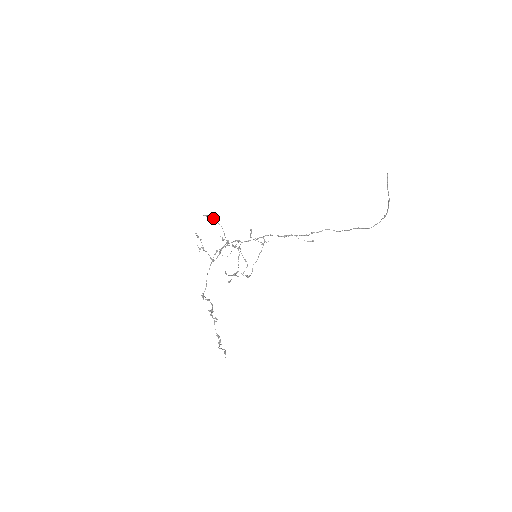
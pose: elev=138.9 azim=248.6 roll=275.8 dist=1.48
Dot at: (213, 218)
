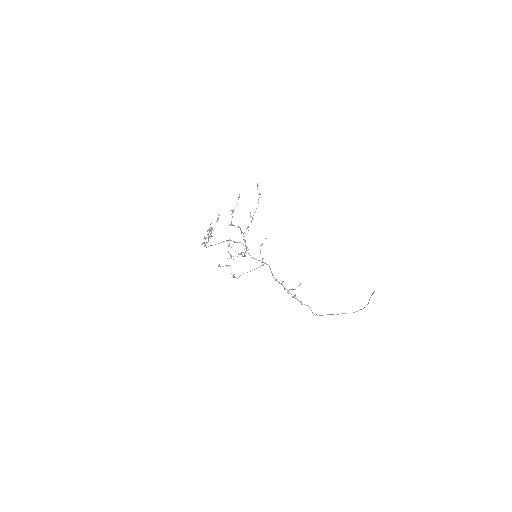
Dot at: occluded
